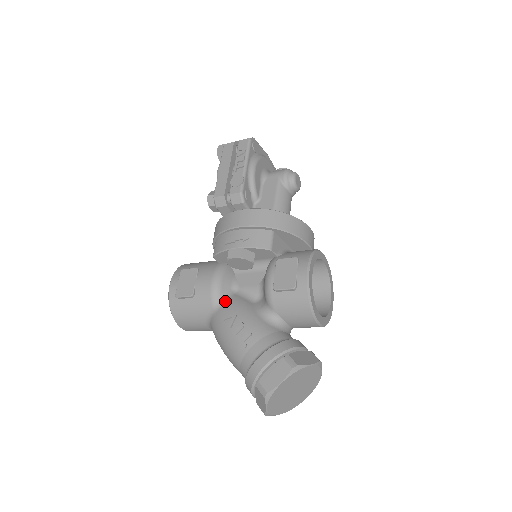
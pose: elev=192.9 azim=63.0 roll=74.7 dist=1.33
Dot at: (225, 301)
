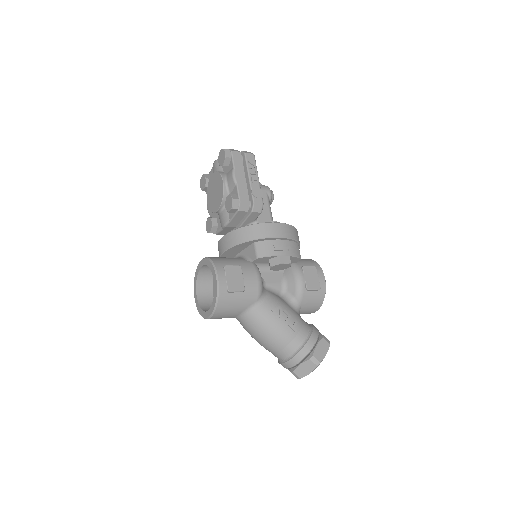
Dot at: (265, 295)
